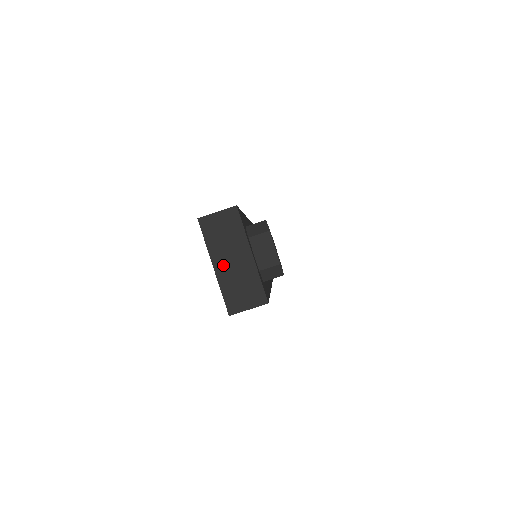
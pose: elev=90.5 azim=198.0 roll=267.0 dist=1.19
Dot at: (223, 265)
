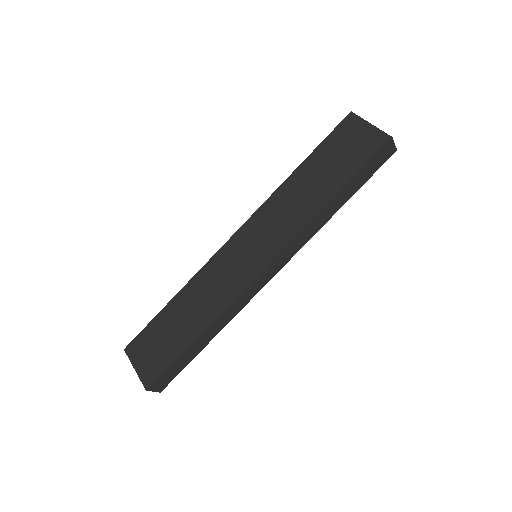
Dot at: occluded
